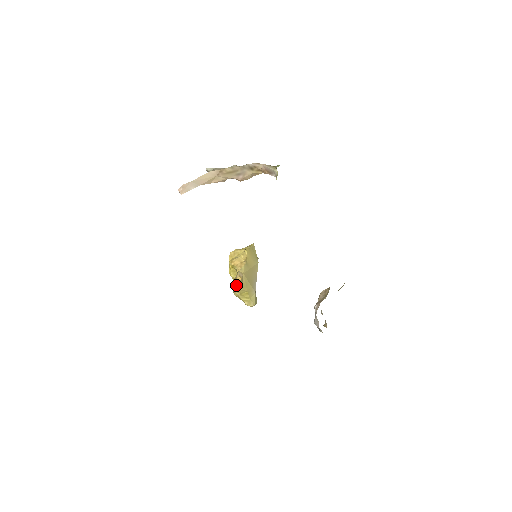
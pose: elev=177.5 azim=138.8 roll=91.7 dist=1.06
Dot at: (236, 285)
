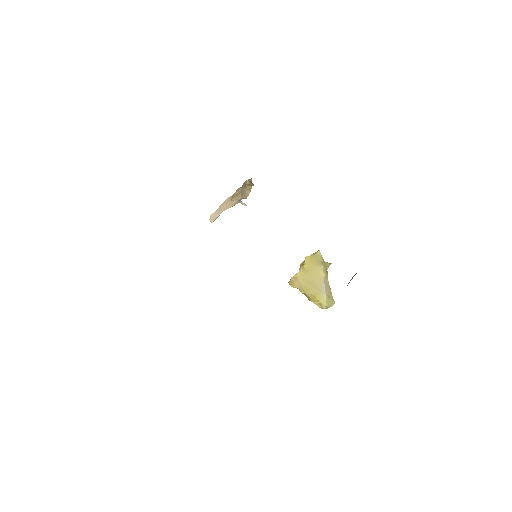
Dot at: occluded
